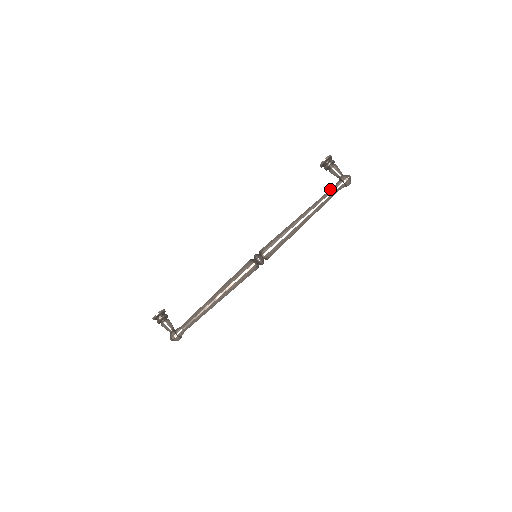
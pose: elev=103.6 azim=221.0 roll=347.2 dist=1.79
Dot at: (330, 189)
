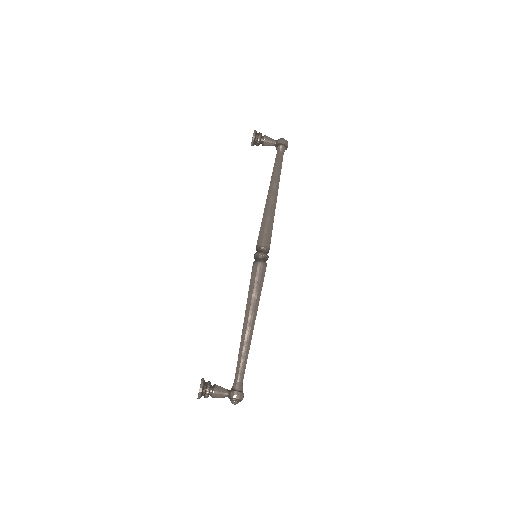
Dot at: (276, 157)
